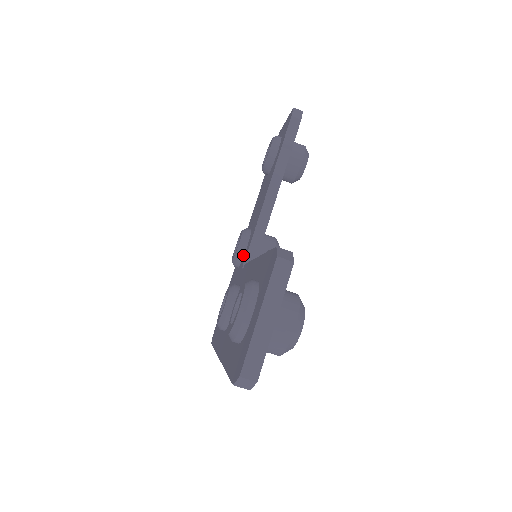
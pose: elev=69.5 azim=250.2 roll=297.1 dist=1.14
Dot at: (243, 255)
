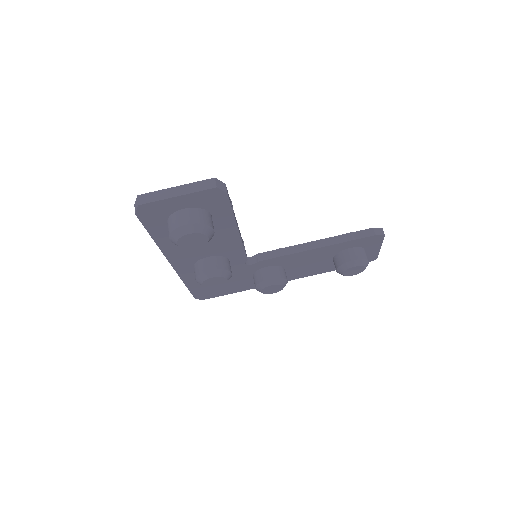
Dot at: occluded
